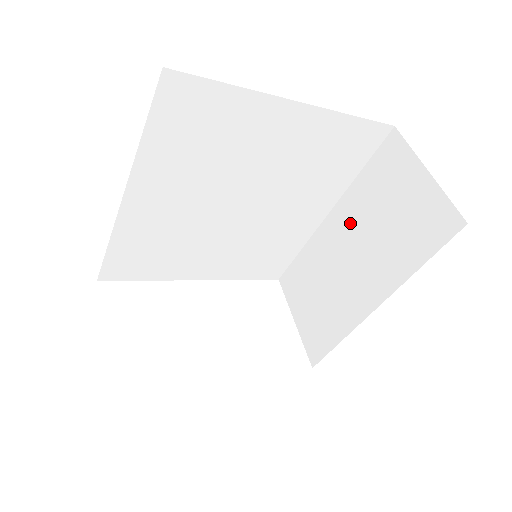
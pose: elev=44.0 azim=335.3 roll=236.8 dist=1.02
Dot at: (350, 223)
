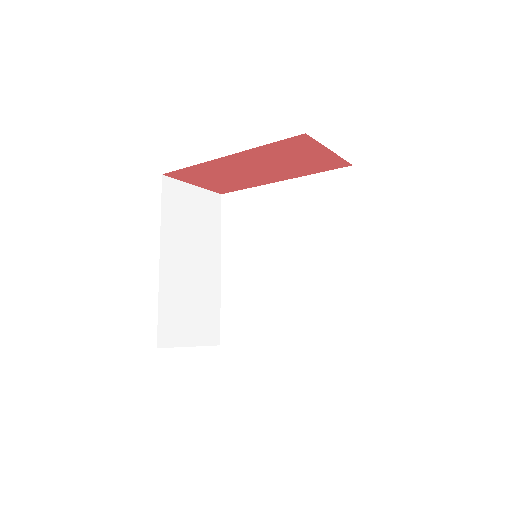
Dot at: occluded
